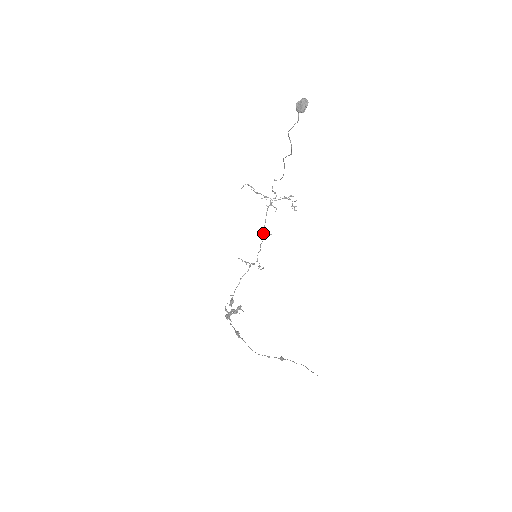
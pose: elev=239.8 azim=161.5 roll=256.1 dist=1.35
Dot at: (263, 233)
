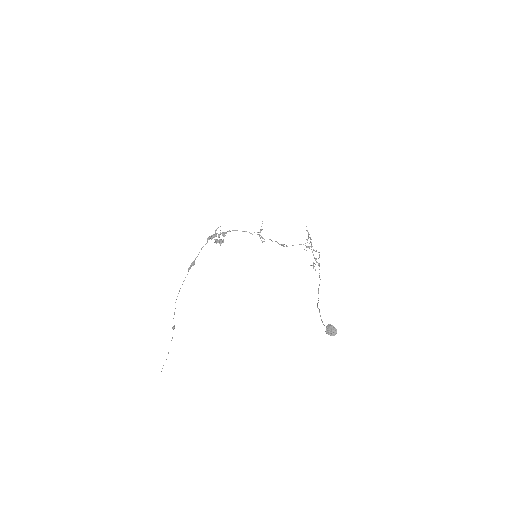
Dot at: (284, 246)
